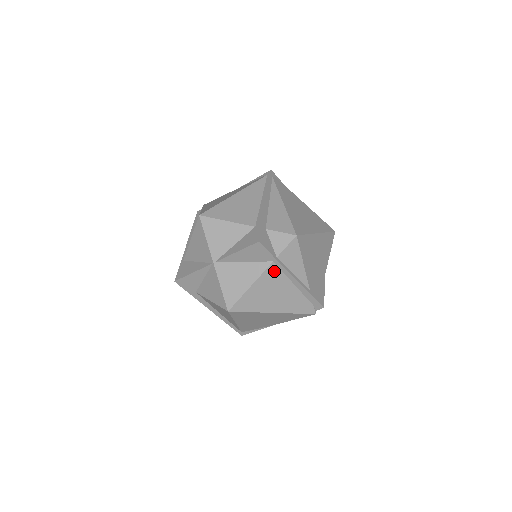
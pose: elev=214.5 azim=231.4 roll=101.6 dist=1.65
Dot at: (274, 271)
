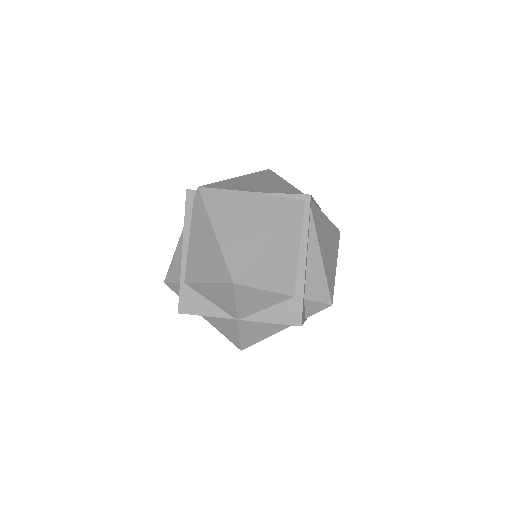
Dot at: occluded
